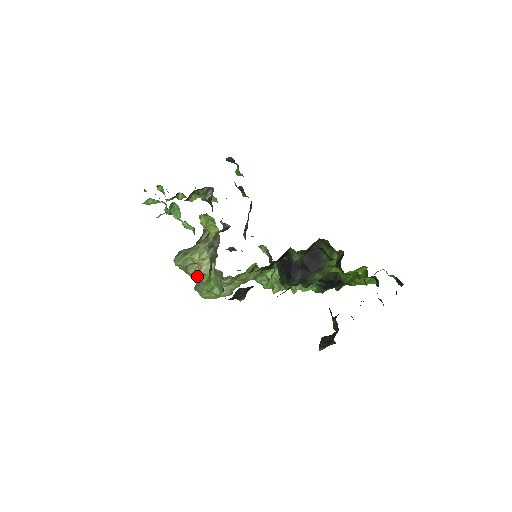
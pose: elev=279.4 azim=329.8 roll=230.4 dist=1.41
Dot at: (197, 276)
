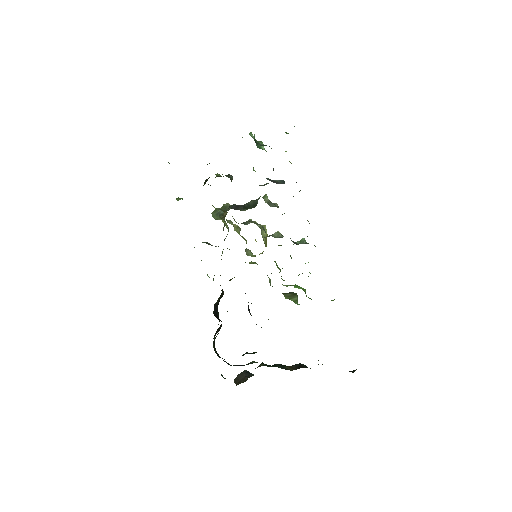
Dot at: occluded
